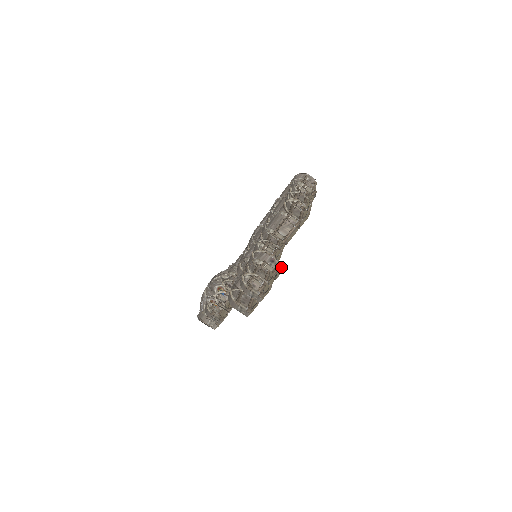
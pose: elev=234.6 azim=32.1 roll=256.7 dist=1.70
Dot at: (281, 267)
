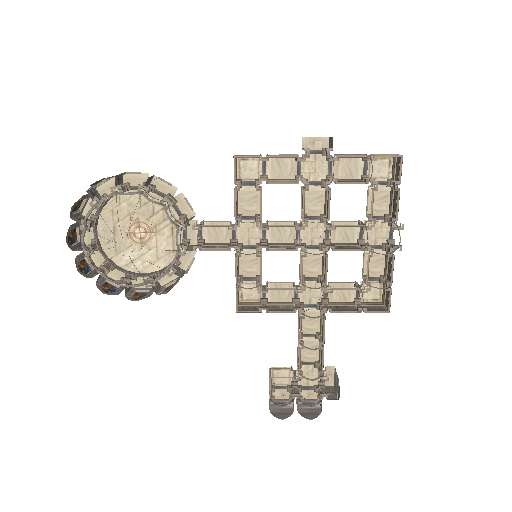
Dot at: (332, 369)
